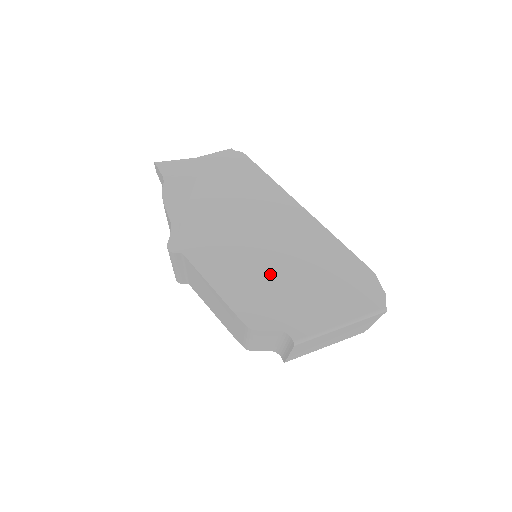
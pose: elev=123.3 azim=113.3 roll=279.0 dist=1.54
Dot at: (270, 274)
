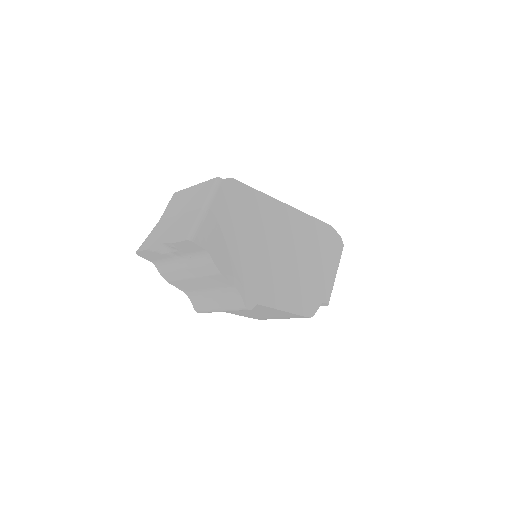
Dot at: (300, 272)
